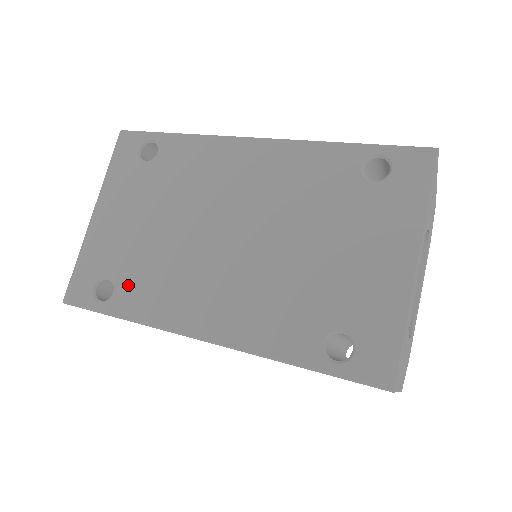
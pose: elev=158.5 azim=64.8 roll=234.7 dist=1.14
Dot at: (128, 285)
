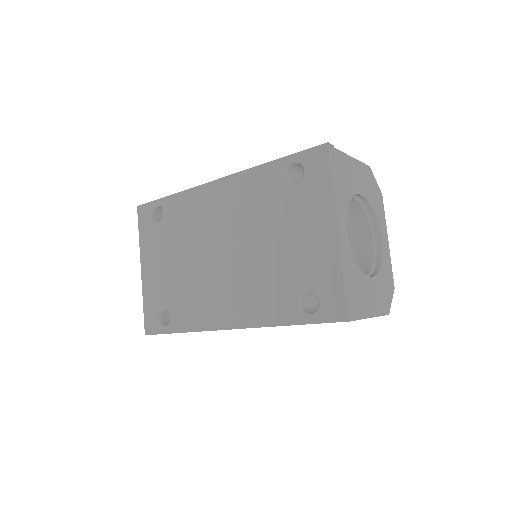
Dot at: (177, 309)
